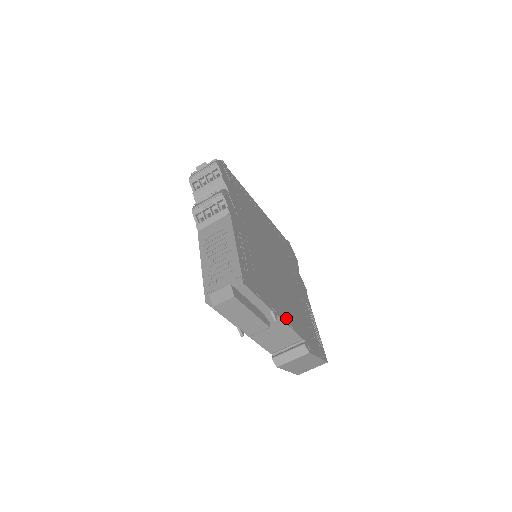
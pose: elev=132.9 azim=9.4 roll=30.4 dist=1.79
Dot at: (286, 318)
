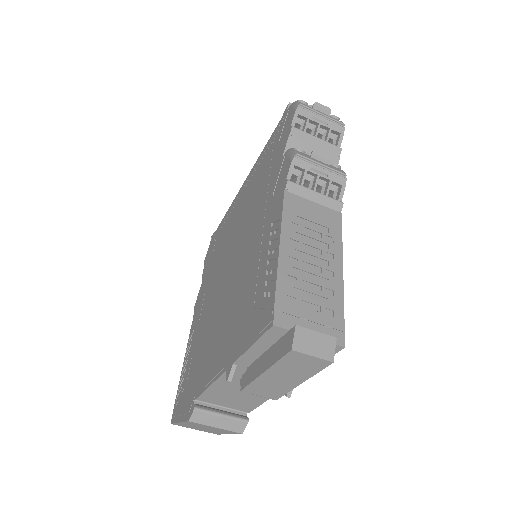
Dot at: occluded
